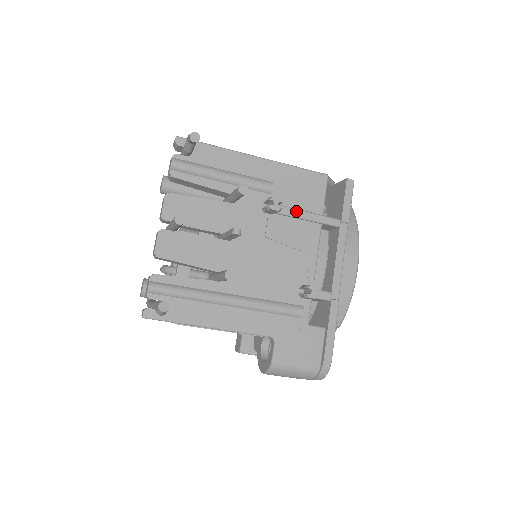
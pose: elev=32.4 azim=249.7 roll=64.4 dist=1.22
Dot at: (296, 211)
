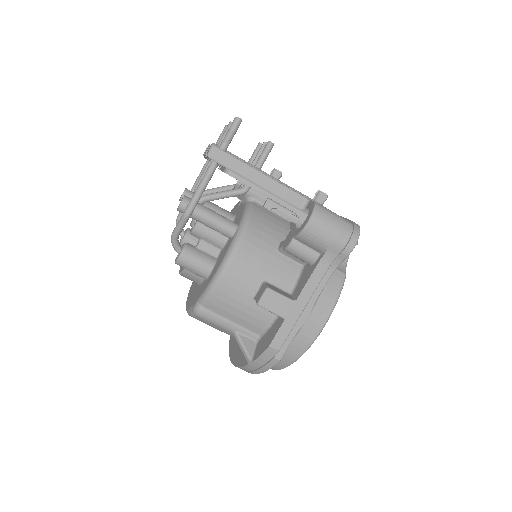
Dot at: occluded
